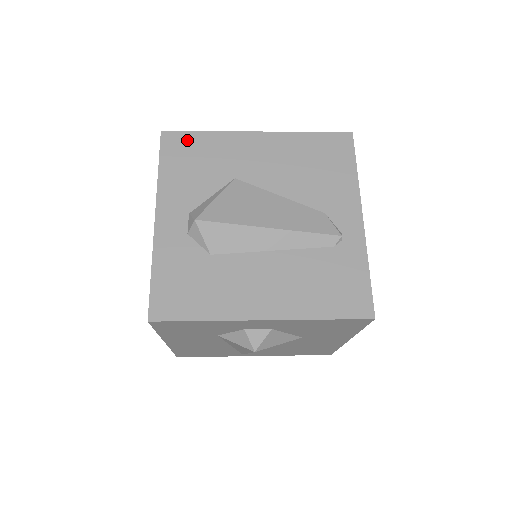
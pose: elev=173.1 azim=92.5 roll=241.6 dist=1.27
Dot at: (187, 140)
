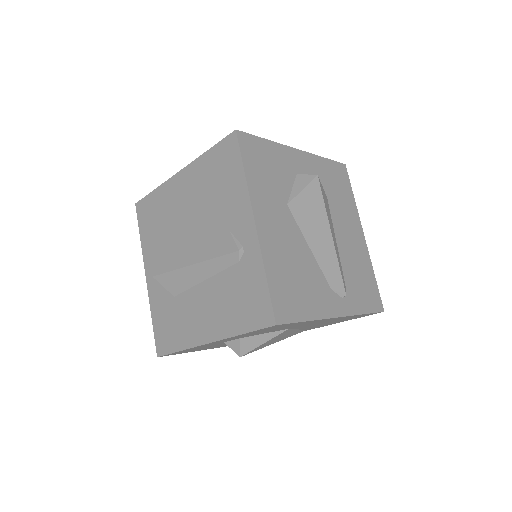
Dot at: (147, 204)
